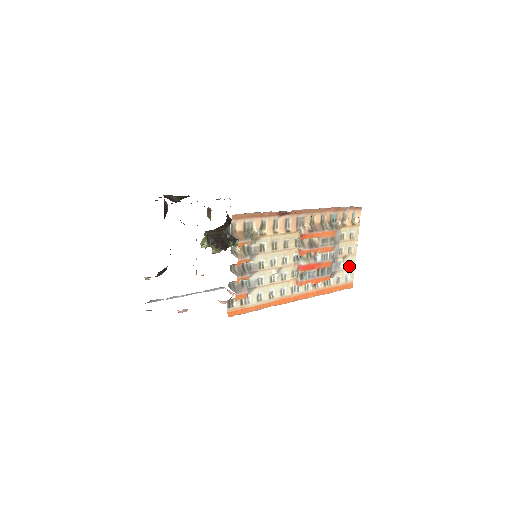
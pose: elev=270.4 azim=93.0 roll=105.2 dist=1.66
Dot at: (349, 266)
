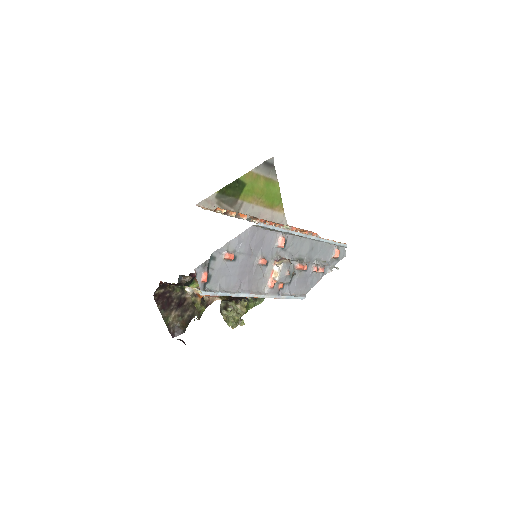
Dot at: occluded
